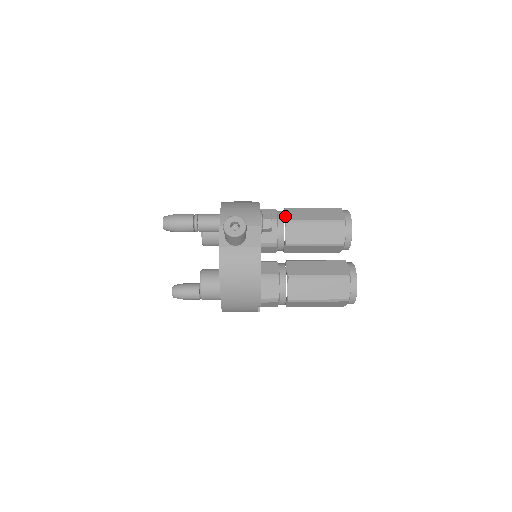
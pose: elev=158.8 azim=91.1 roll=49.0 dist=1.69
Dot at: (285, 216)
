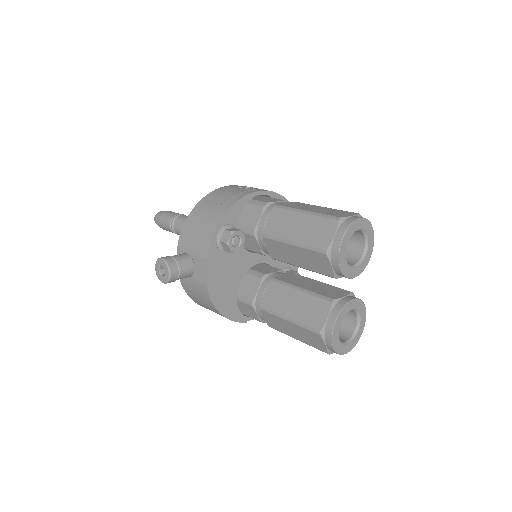
Dot at: (265, 224)
